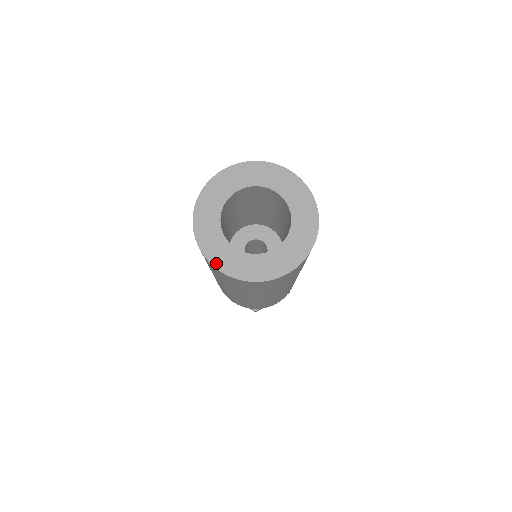
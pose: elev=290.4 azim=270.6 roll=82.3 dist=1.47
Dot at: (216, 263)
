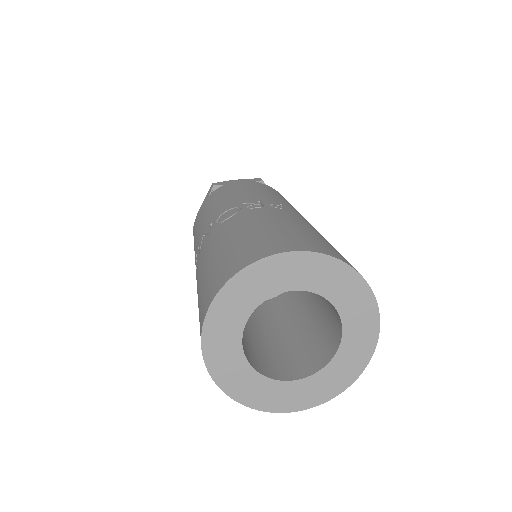
Dot at: (282, 409)
